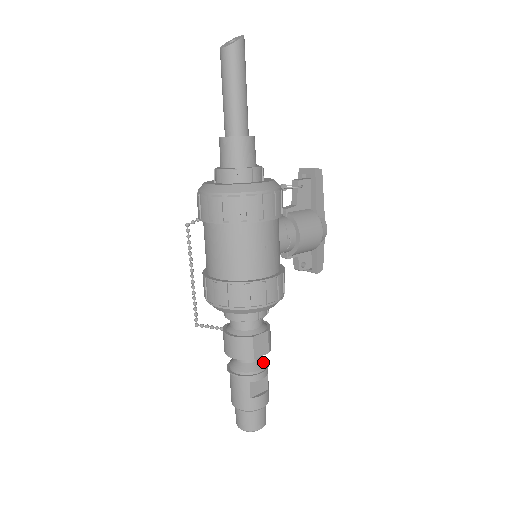
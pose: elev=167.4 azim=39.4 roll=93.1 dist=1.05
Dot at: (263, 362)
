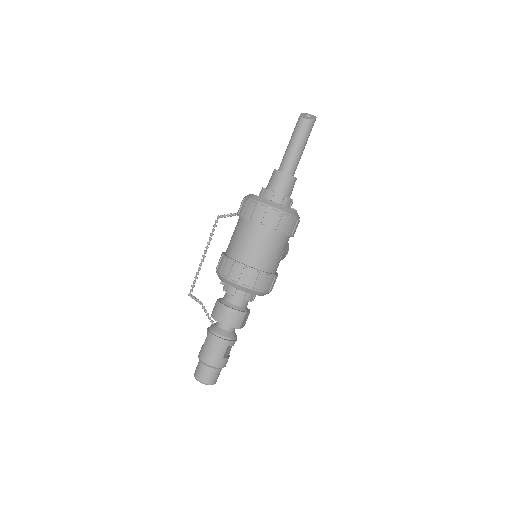
Dot at: occluded
